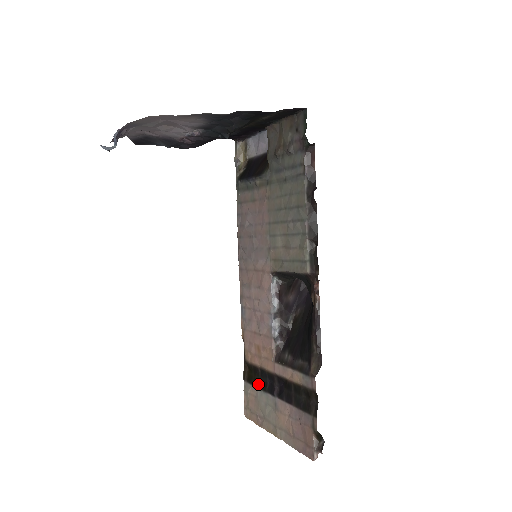
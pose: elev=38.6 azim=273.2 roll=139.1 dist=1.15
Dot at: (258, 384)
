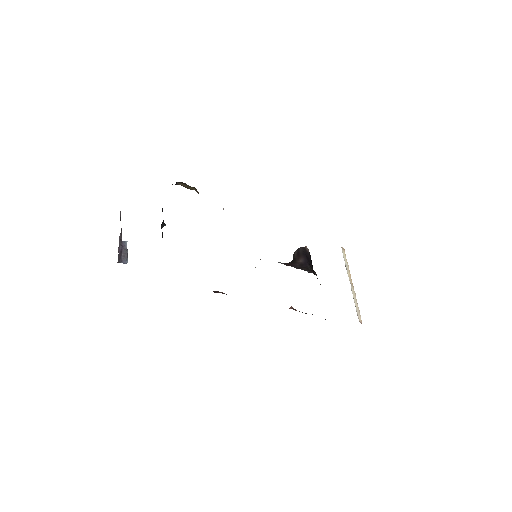
Dot at: occluded
